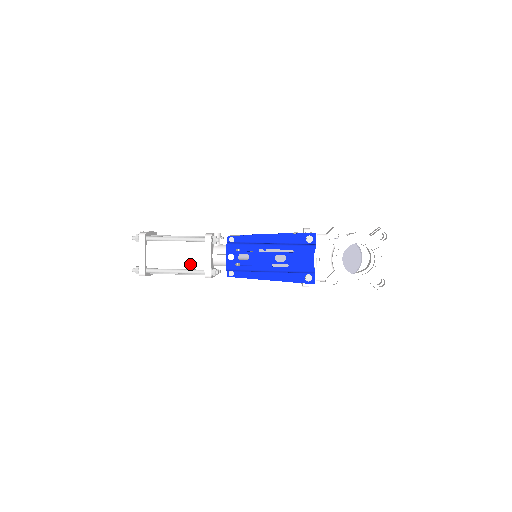
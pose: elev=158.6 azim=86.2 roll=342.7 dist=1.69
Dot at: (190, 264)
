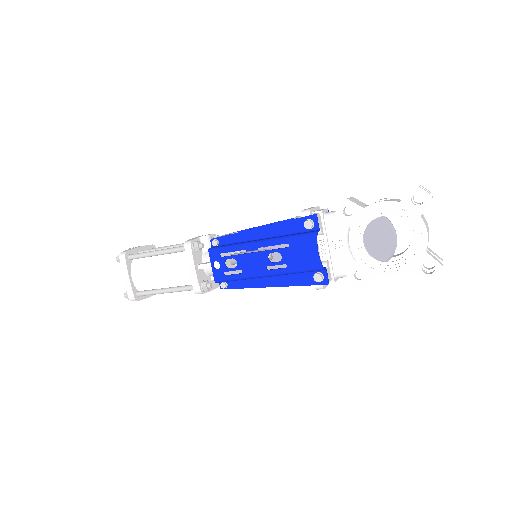
Dot at: (178, 280)
